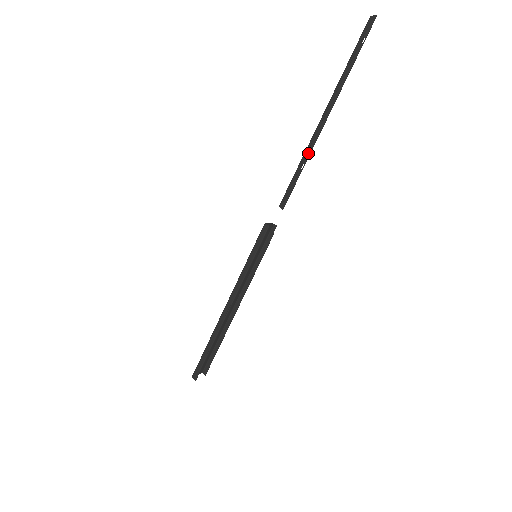
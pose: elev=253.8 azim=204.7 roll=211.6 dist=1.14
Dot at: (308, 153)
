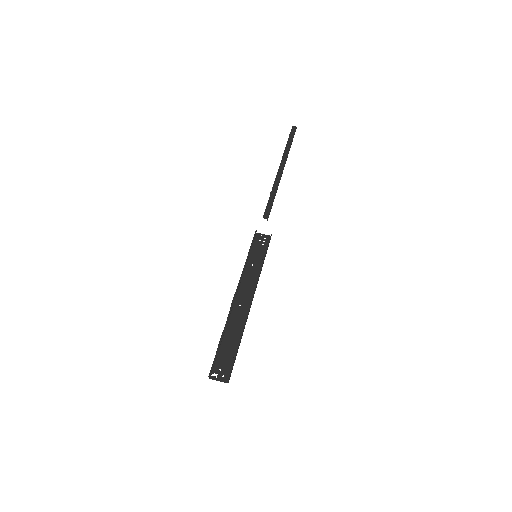
Dot at: (273, 185)
